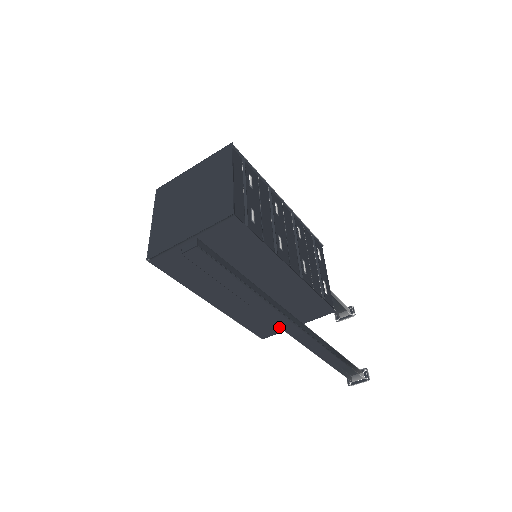
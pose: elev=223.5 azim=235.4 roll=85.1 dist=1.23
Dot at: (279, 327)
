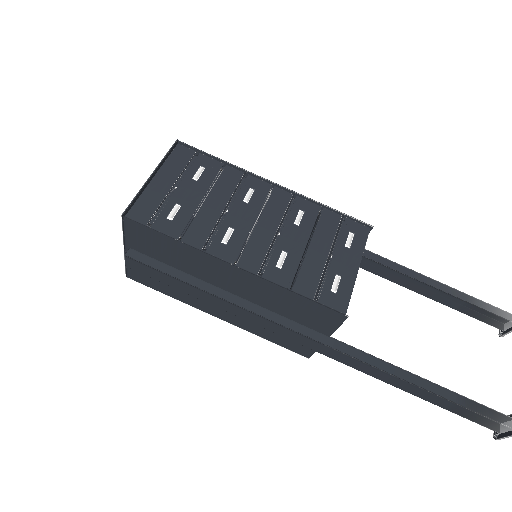
Dot at: (294, 341)
